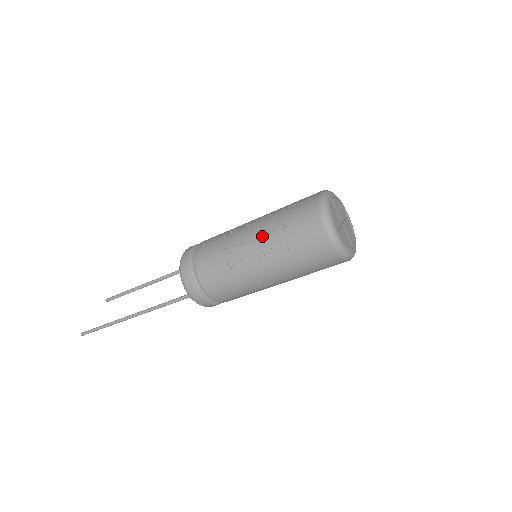
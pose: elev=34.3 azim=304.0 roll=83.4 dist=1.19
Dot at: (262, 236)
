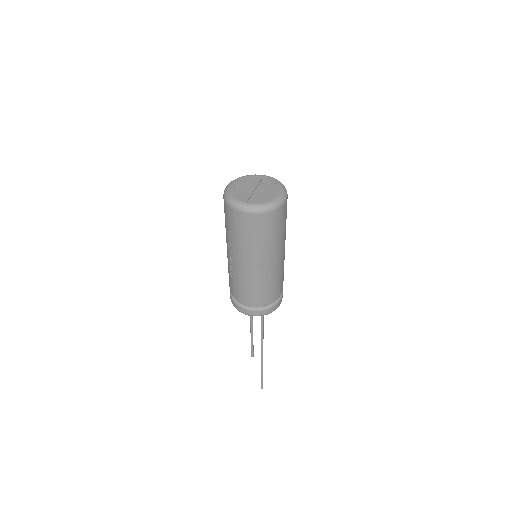
Dot at: (230, 248)
